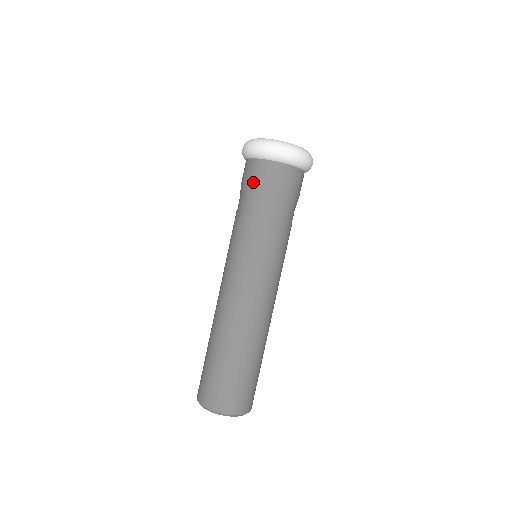
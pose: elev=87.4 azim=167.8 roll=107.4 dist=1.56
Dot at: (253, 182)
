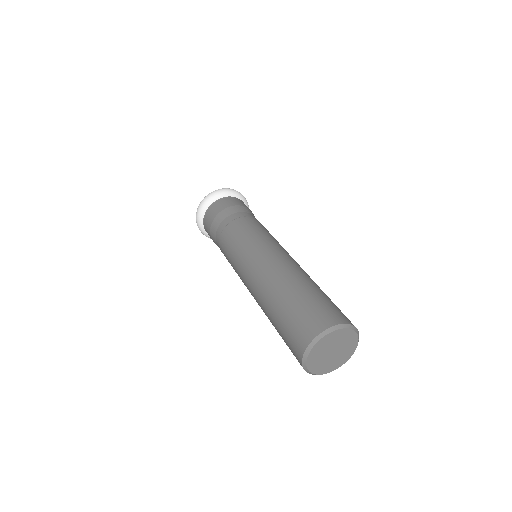
Dot at: (210, 234)
